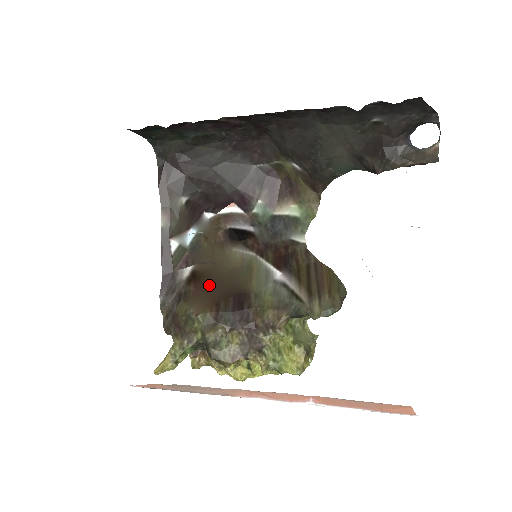
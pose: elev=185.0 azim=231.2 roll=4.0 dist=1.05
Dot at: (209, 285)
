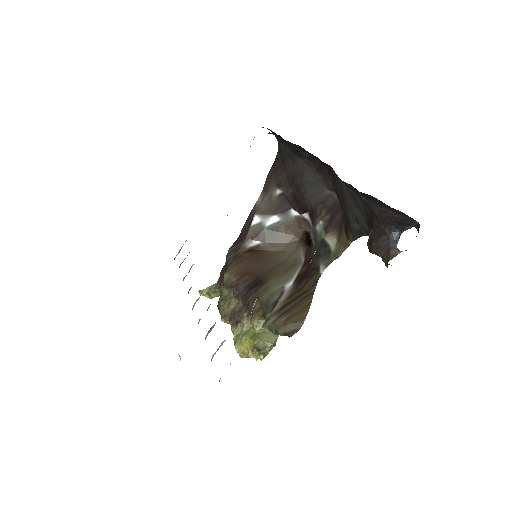
Dot at: (257, 261)
